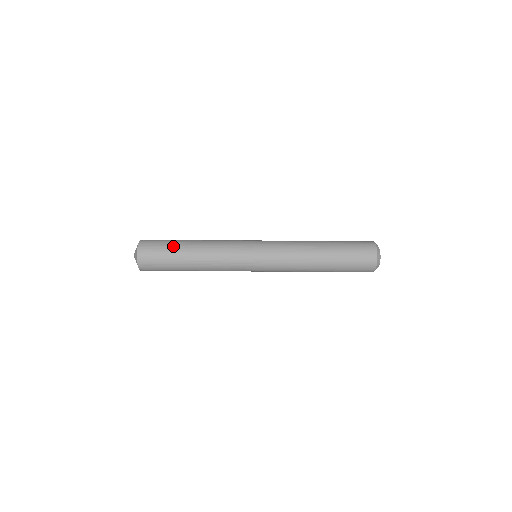
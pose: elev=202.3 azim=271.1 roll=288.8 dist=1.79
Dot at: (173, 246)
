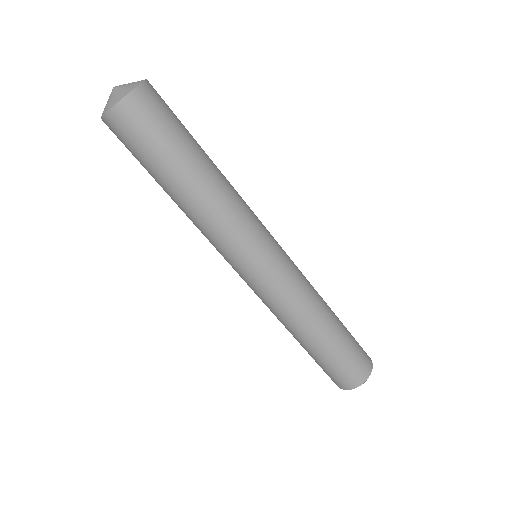
Dot at: (184, 142)
